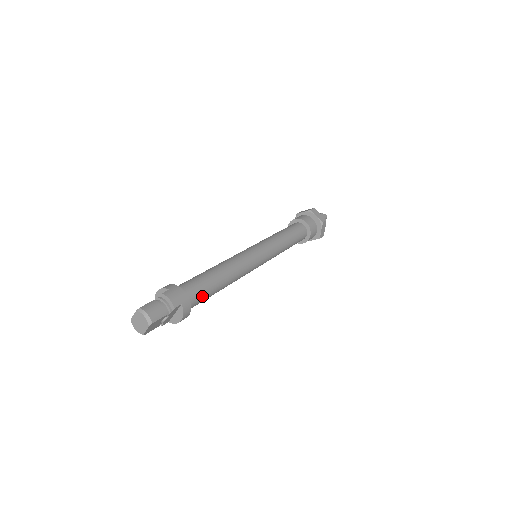
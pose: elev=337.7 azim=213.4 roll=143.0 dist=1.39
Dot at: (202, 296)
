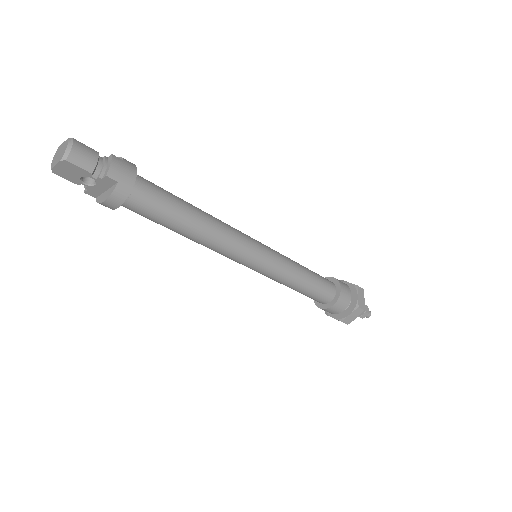
Dot at: (153, 209)
